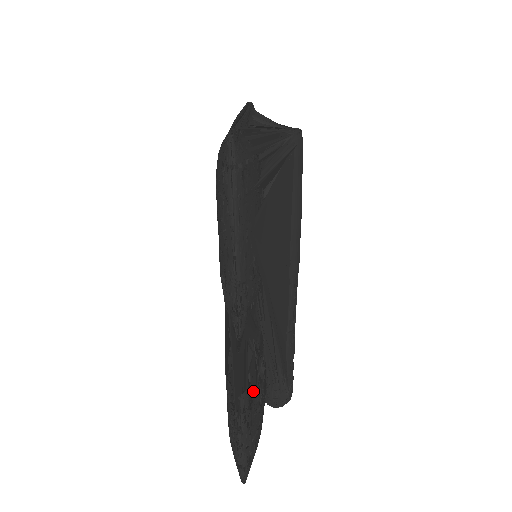
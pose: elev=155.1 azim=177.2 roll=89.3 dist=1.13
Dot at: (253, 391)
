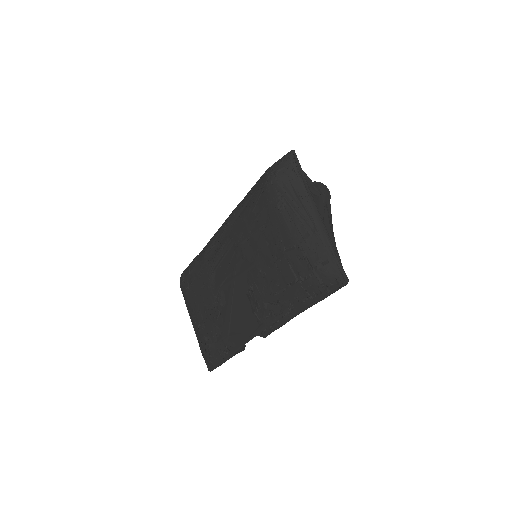
Dot at: occluded
